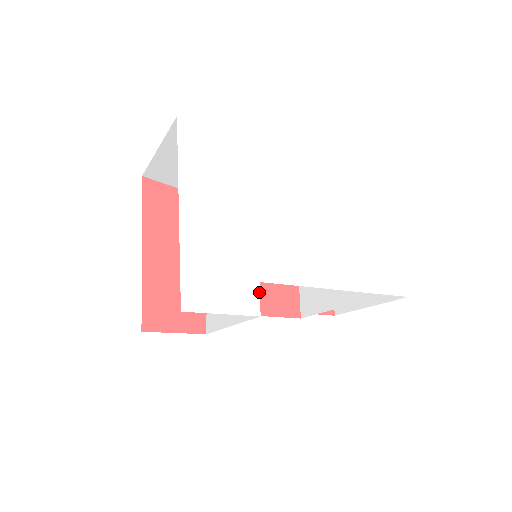
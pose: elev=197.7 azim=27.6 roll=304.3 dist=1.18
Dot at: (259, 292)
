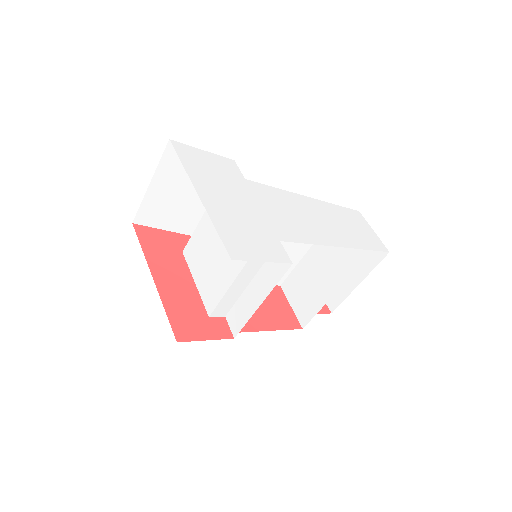
Dot at: (283, 248)
